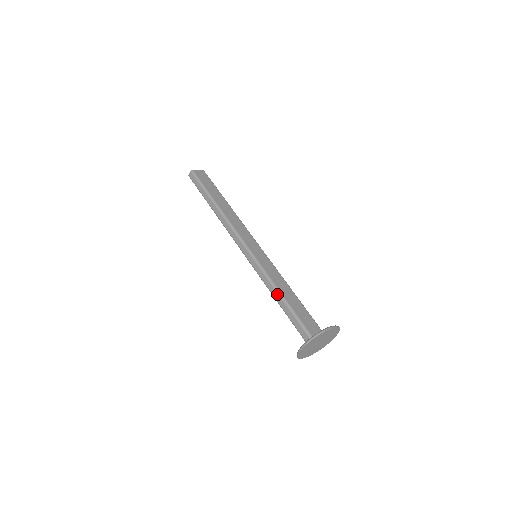
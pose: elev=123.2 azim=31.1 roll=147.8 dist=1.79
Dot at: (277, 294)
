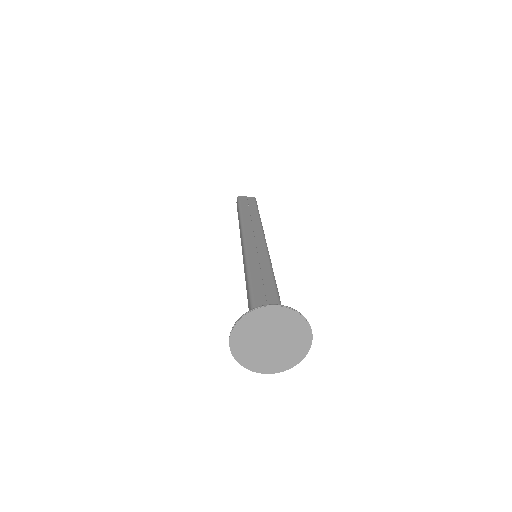
Dot at: (247, 285)
